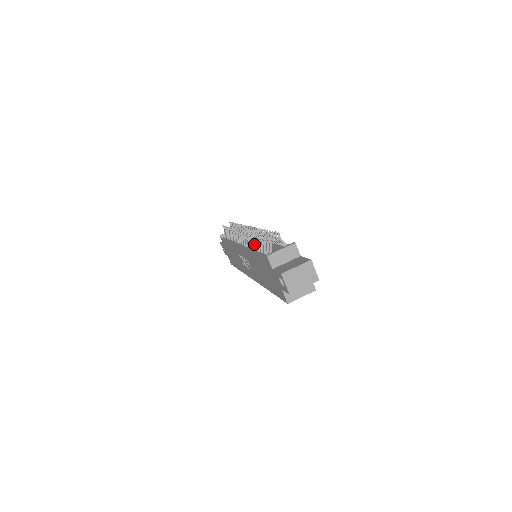
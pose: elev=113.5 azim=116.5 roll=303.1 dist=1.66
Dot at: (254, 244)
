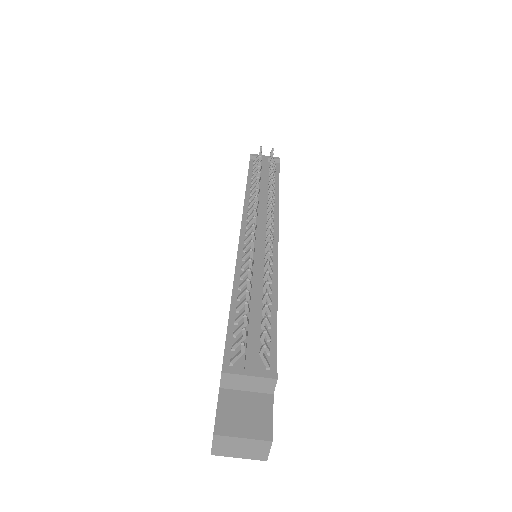
Dot at: (244, 282)
